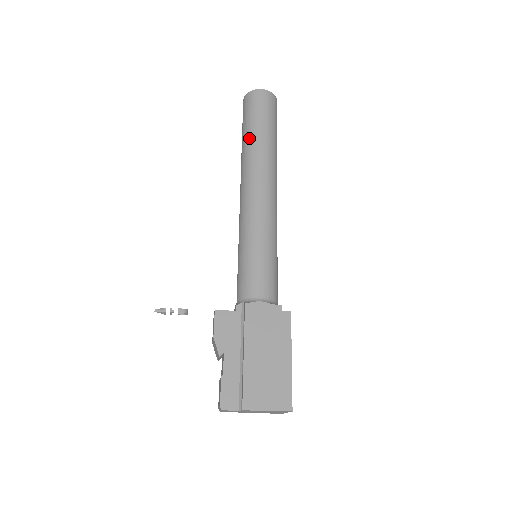
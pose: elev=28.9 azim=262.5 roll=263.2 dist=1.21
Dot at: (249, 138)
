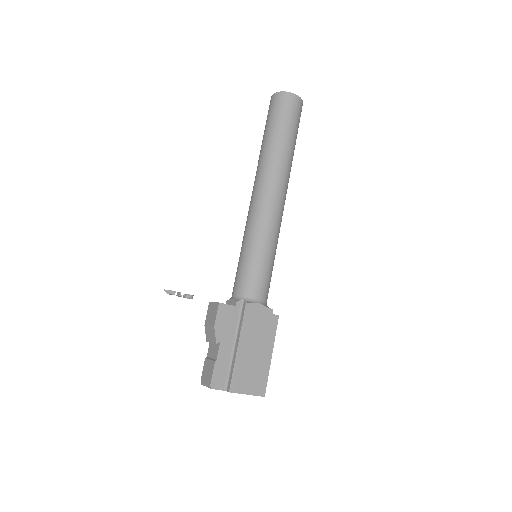
Dot at: (274, 142)
